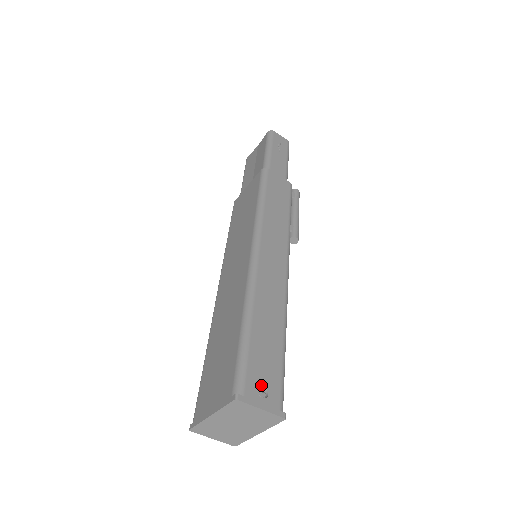
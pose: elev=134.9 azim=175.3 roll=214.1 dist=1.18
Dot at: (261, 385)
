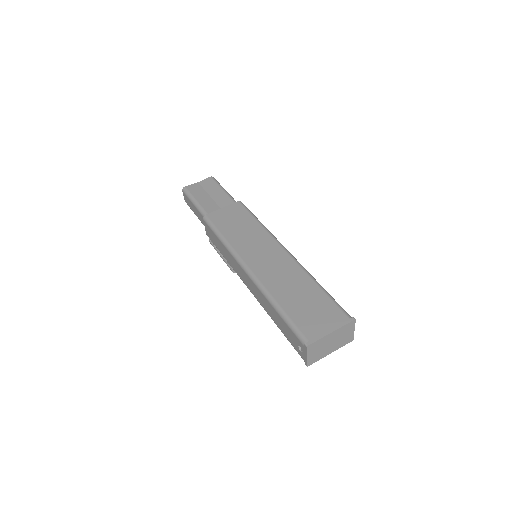
Dot at: occluded
